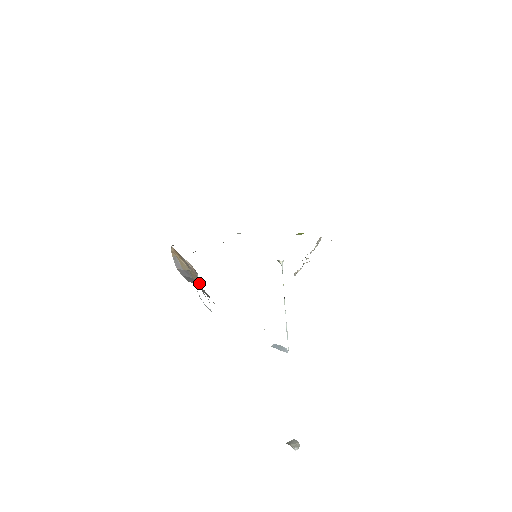
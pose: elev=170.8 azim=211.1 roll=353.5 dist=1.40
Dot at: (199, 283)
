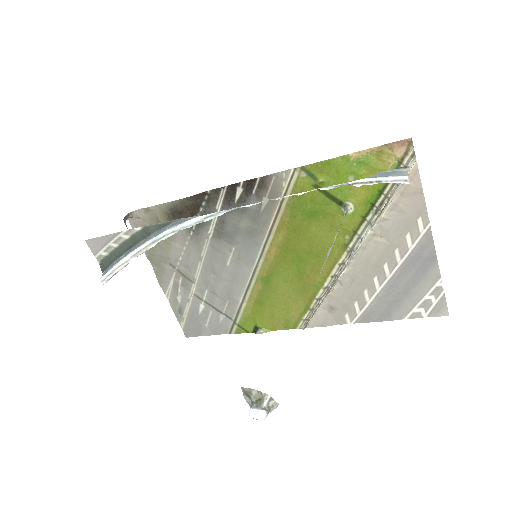
Dot at: occluded
